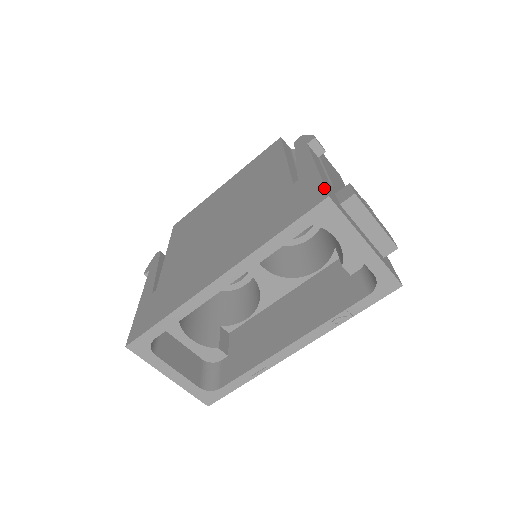
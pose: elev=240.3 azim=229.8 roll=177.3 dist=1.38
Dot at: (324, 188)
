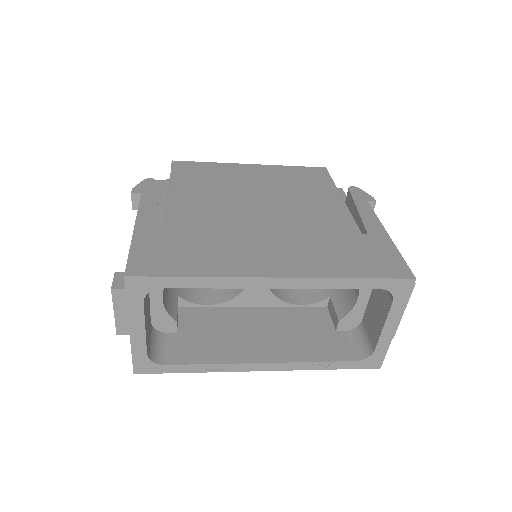
Dot at: (408, 266)
